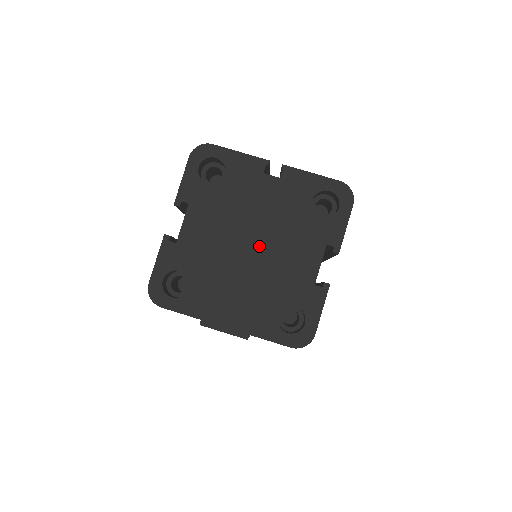
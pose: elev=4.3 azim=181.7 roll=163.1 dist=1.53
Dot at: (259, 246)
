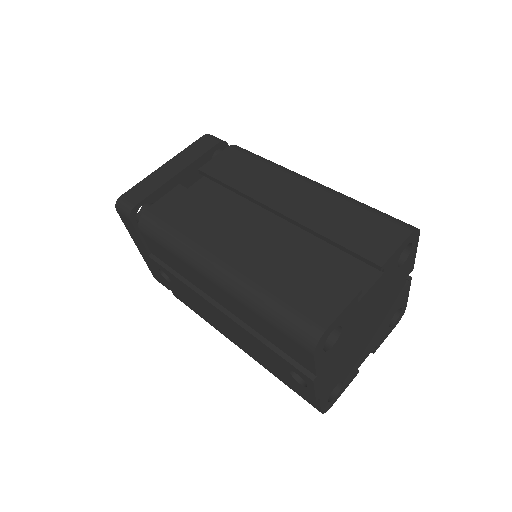
Dot at: (369, 330)
